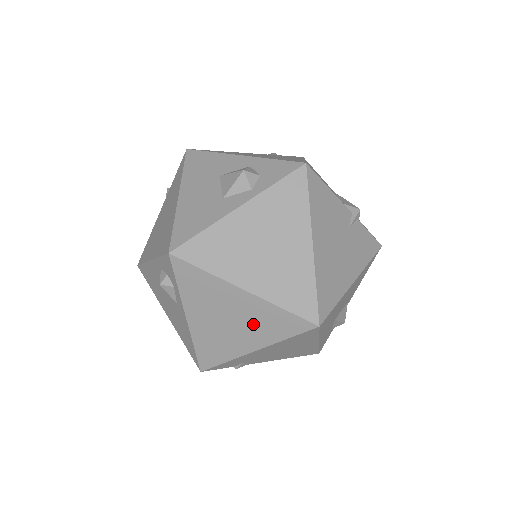
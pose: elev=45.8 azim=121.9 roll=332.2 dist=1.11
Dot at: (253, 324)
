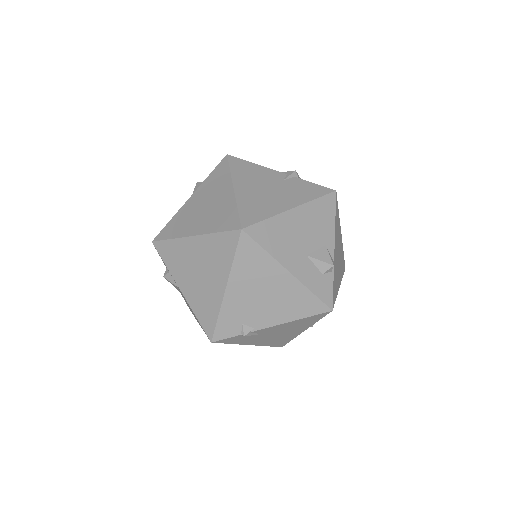
Dot at: (211, 262)
